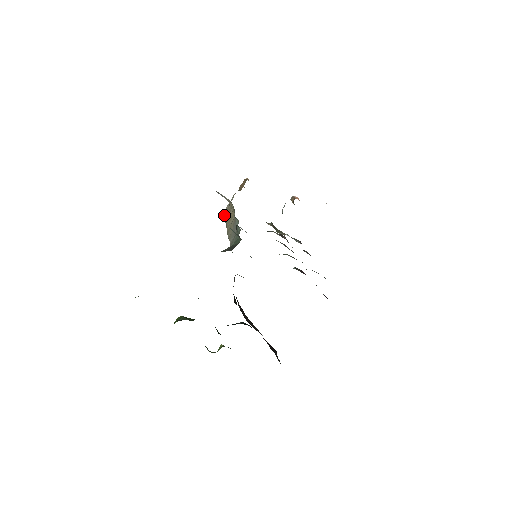
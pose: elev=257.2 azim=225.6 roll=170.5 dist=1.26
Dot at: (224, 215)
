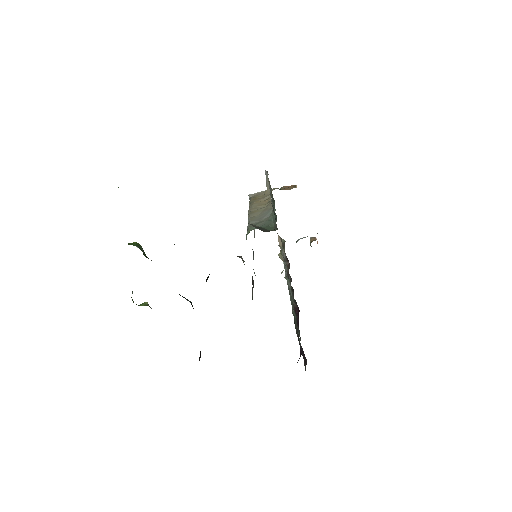
Dot at: (252, 196)
